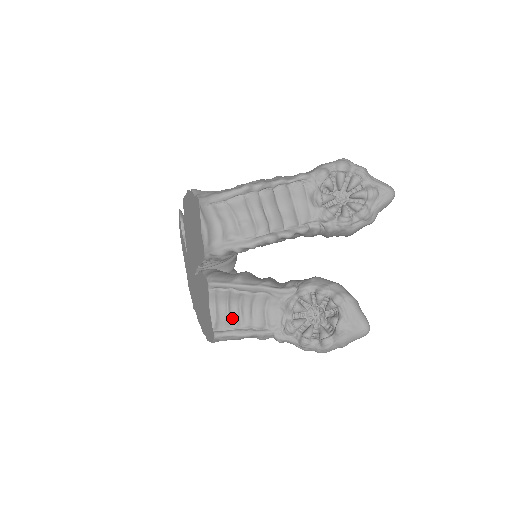
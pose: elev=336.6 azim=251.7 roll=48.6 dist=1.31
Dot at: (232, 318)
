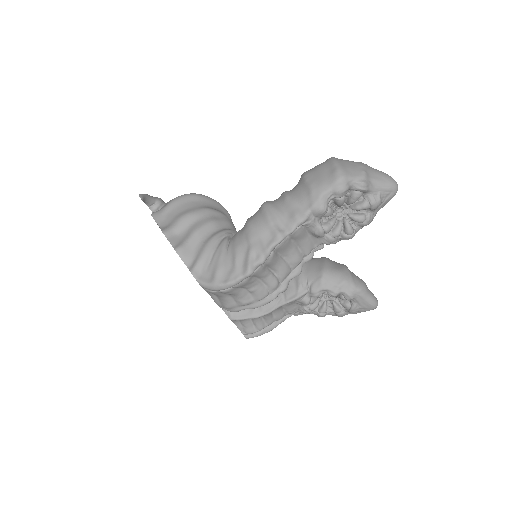
Dot at: (257, 325)
